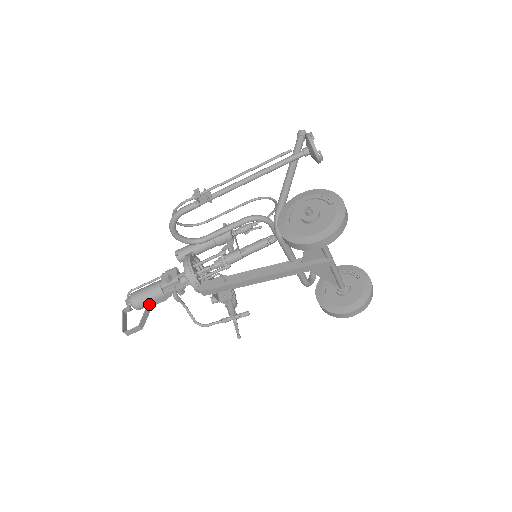
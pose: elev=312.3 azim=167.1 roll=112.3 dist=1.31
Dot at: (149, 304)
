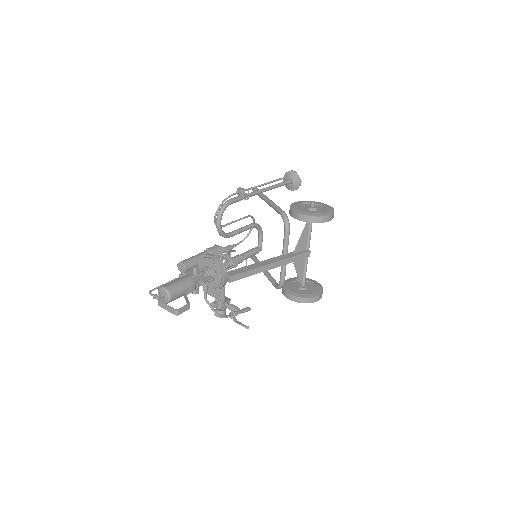
Dot at: (184, 292)
